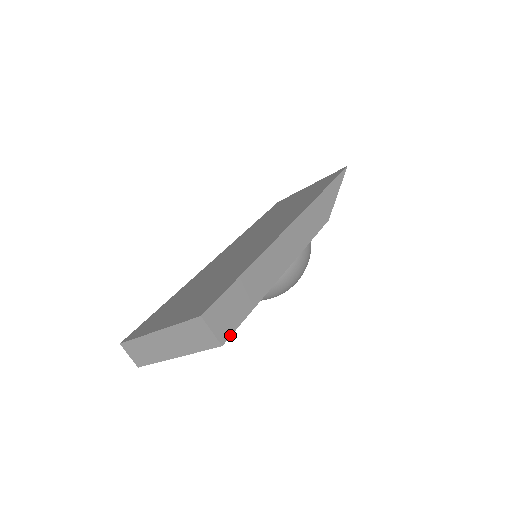
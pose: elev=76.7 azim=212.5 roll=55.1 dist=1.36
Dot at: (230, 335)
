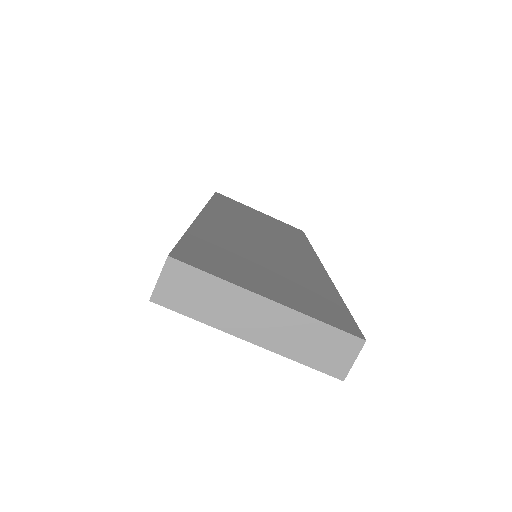
Dot at: occluded
